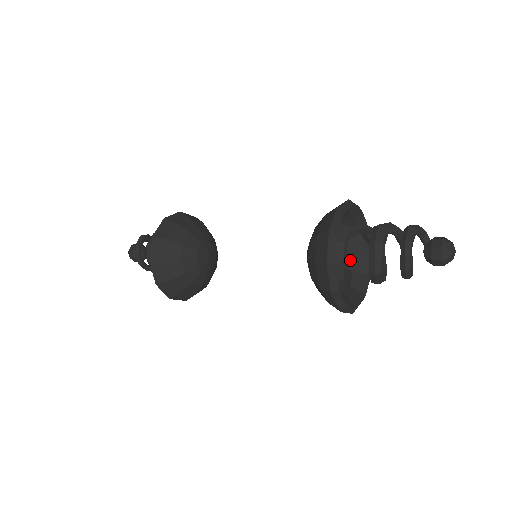
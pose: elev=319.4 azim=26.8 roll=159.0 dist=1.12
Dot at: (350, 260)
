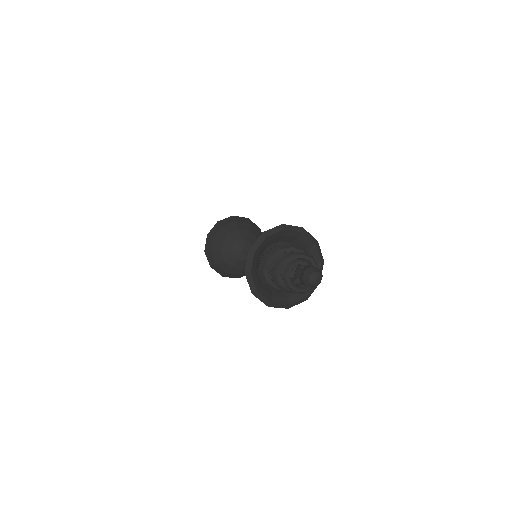
Dot at: occluded
